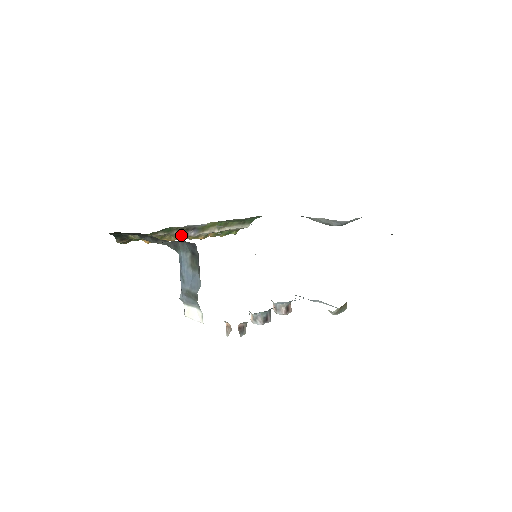
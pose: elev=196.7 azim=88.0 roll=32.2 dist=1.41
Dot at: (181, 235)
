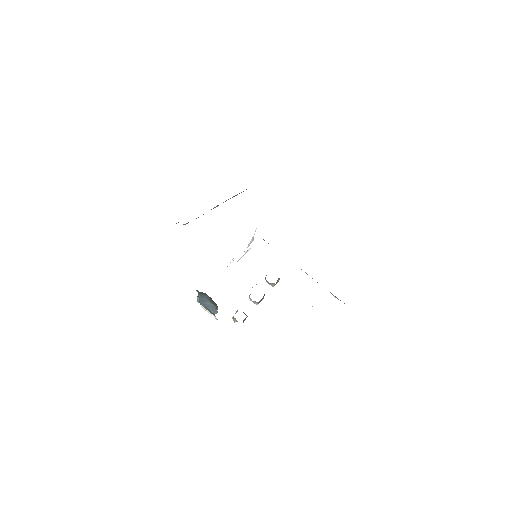
Dot at: occluded
